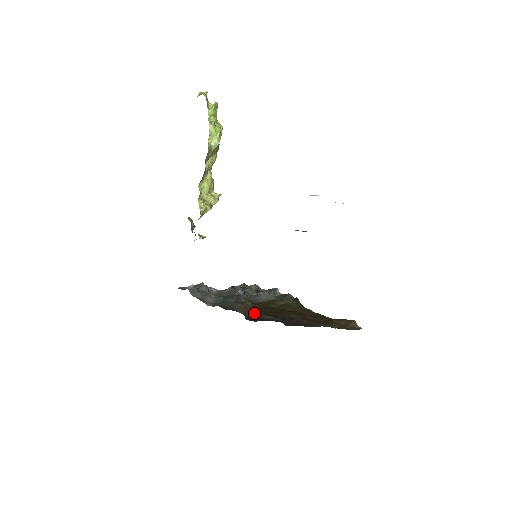
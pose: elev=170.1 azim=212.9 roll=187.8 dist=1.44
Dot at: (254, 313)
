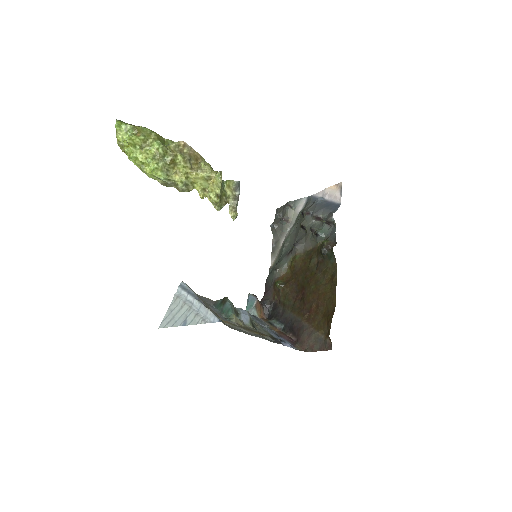
Dot at: (279, 298)
